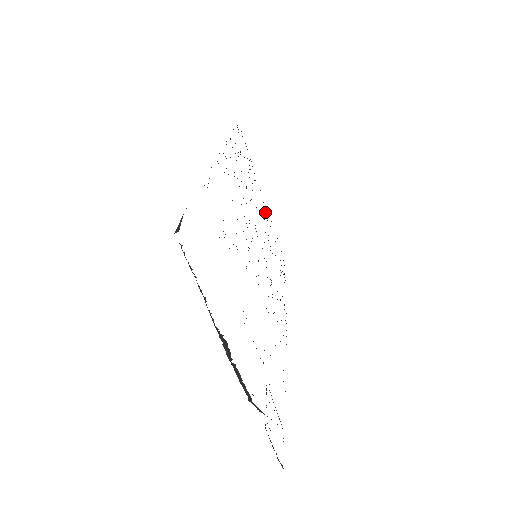
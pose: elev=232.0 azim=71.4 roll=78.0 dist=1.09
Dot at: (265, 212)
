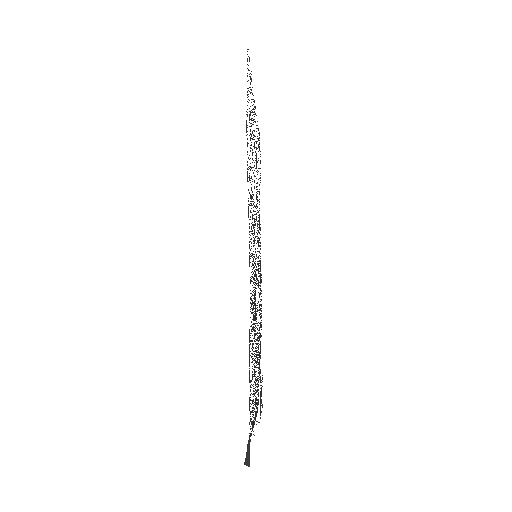
Dot at: (254, 121)
